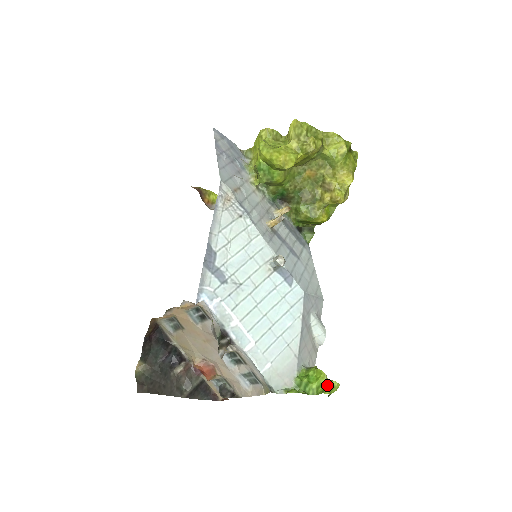
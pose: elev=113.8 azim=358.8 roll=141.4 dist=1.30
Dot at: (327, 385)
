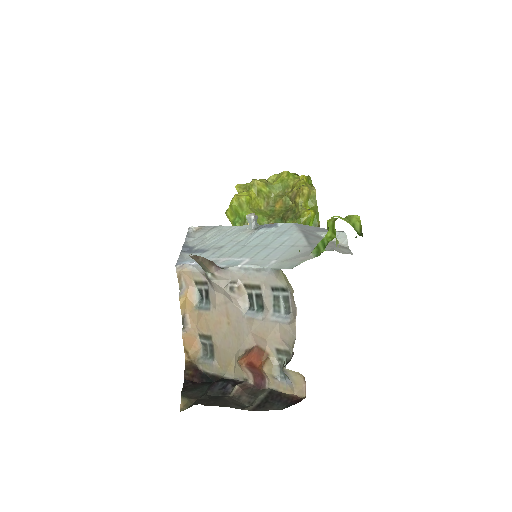
Dot at: (336, 218)
